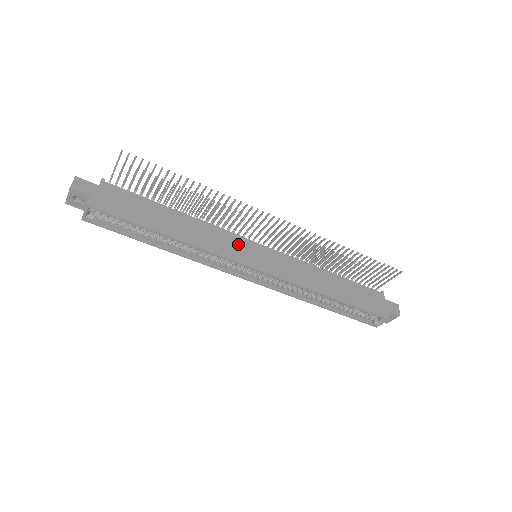
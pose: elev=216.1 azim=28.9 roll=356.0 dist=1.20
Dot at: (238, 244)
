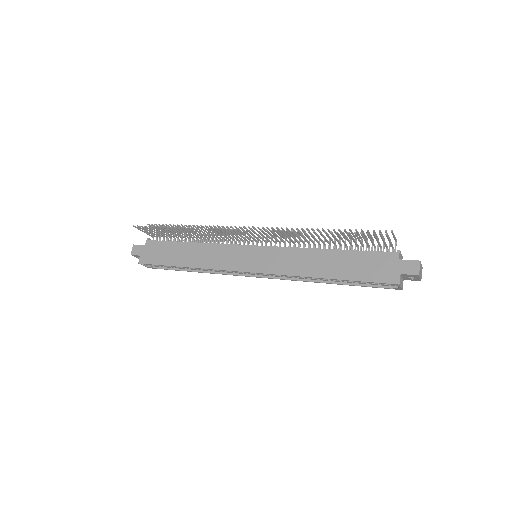
Dot at: (235, 254)
